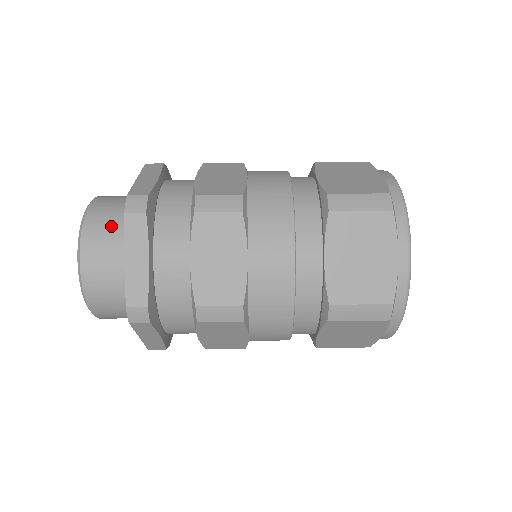
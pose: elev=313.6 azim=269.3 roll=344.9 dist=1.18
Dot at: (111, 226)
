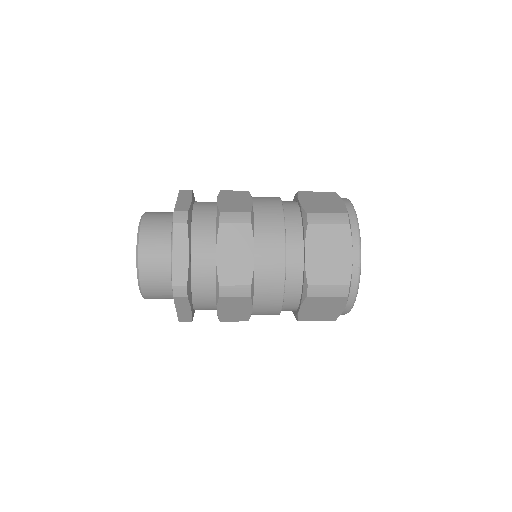
Dot at: occluded
